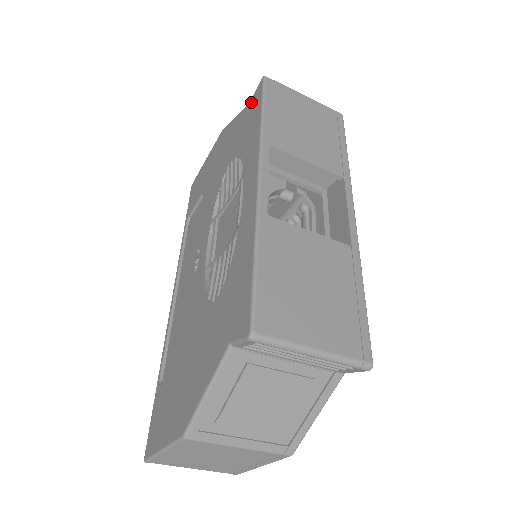
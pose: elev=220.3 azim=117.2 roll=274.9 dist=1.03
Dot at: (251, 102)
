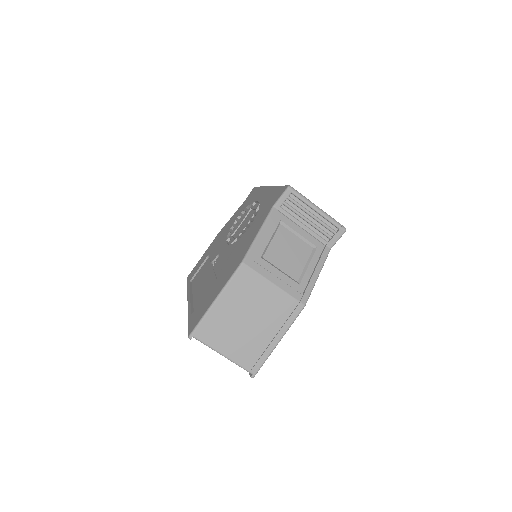
Dot at: (247, 197)
